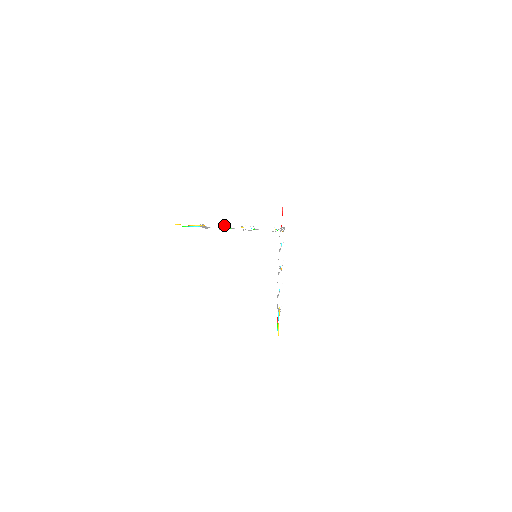
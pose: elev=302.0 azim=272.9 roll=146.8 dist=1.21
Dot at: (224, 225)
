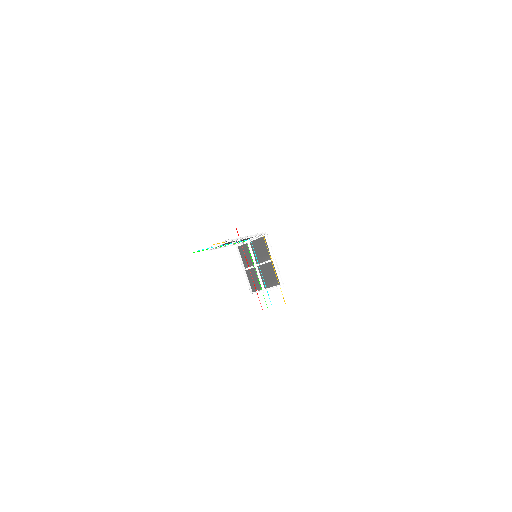
Dot at: (240, 237)
